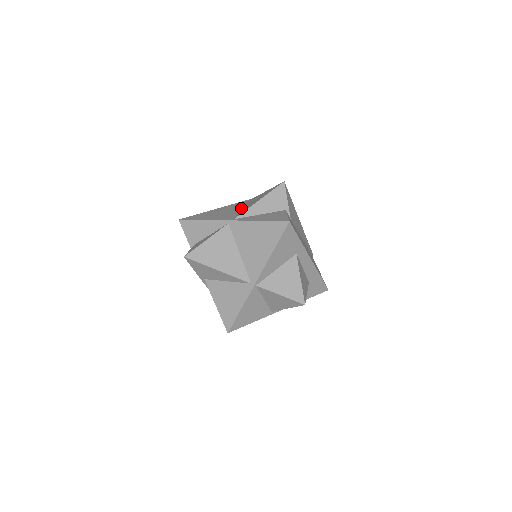
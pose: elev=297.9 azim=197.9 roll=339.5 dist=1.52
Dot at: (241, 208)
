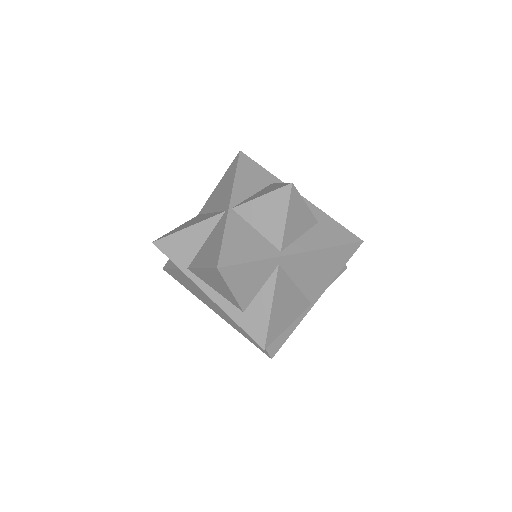
Dot at: occluded
